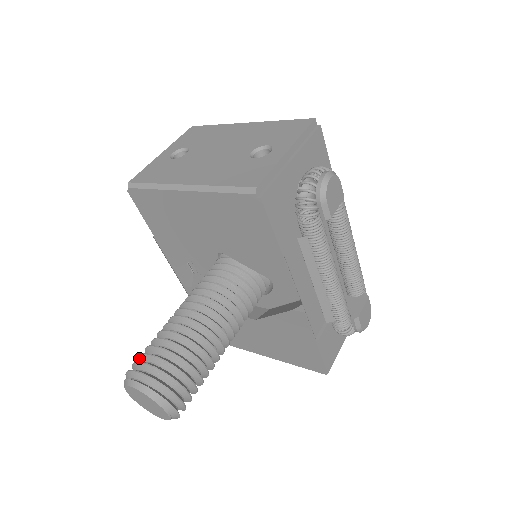
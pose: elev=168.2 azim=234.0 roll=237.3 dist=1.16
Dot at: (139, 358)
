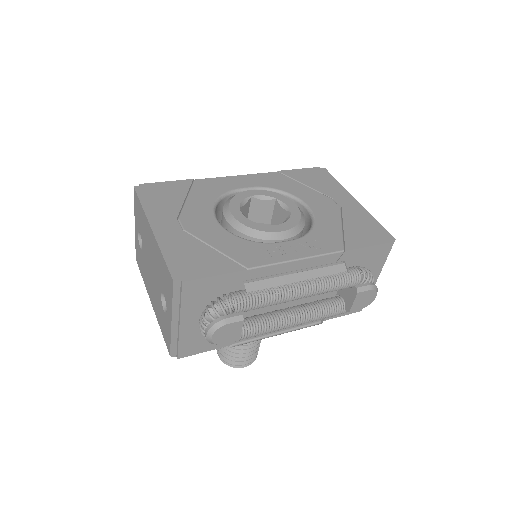
Dot at: occluded
